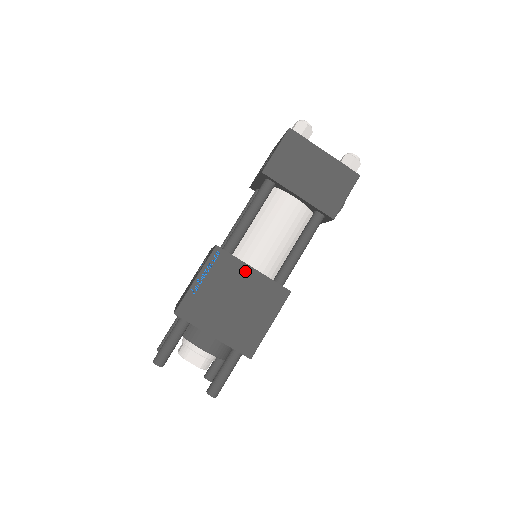
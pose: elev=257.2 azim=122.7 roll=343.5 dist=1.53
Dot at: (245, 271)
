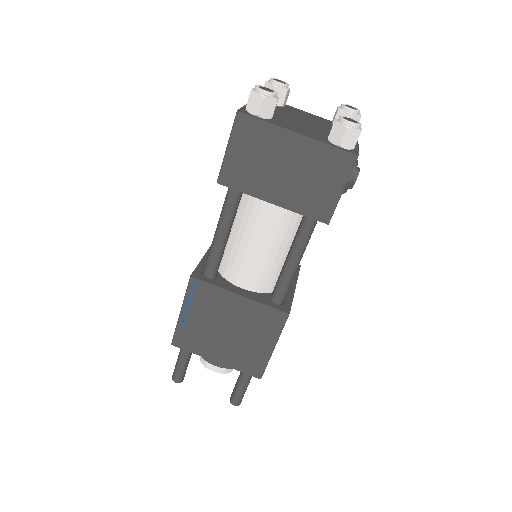
Dot at: (230, 299)
